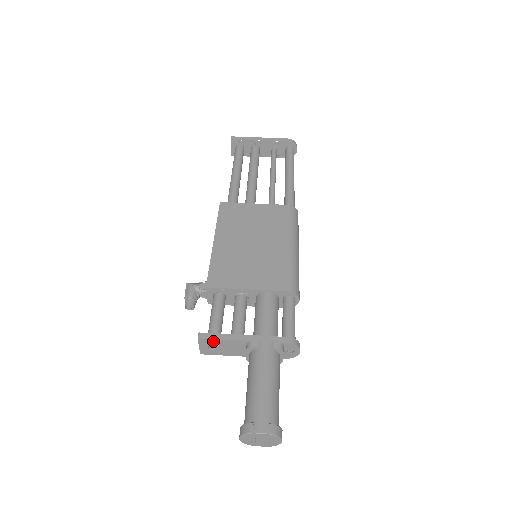
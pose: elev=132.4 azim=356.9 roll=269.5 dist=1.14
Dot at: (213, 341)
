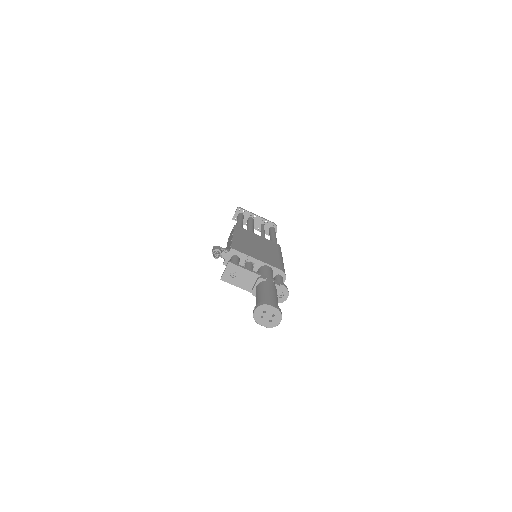
Dot at: (237, 268)
